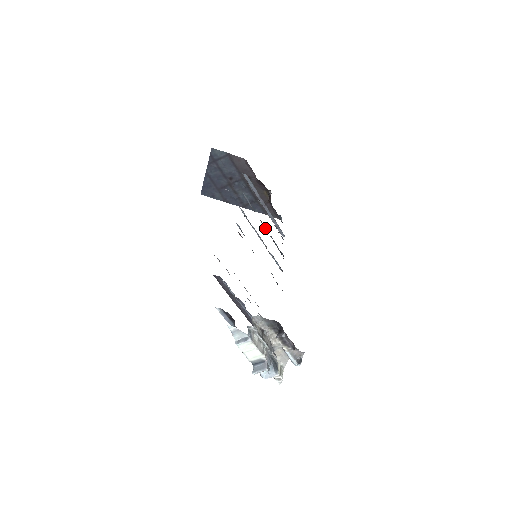
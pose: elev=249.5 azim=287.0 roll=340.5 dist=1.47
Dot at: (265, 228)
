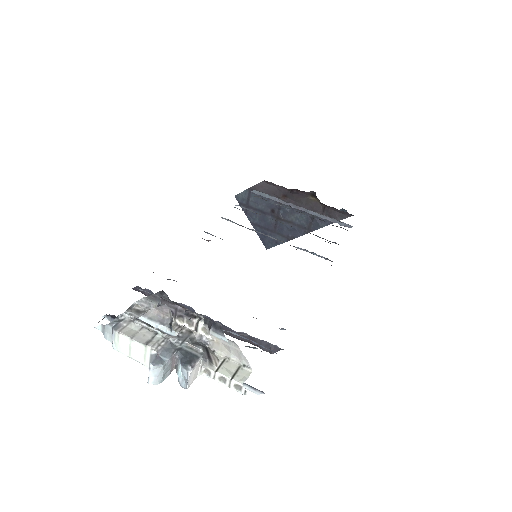
Dot at: (291, 226)
